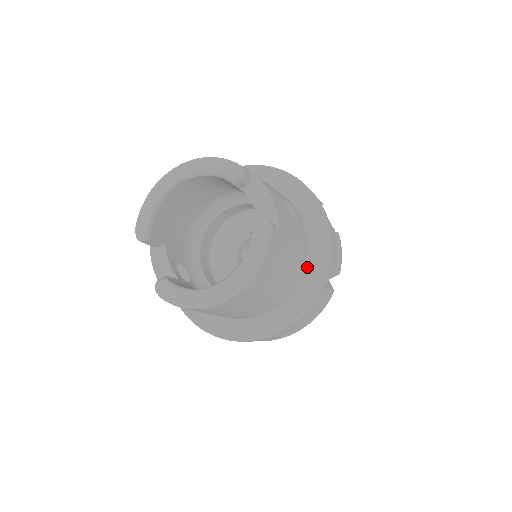
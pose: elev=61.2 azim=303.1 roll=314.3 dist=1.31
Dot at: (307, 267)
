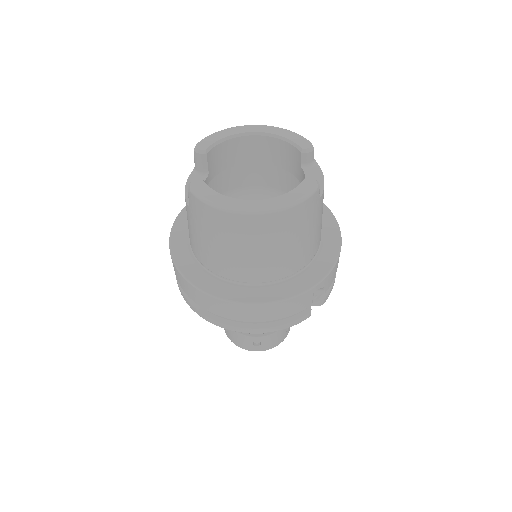
Dot at: (308, 268)
